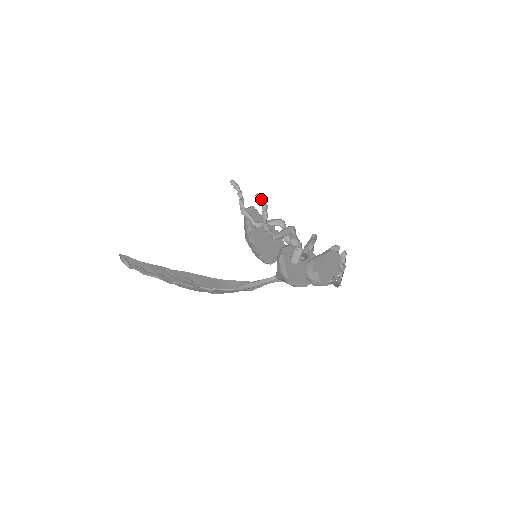
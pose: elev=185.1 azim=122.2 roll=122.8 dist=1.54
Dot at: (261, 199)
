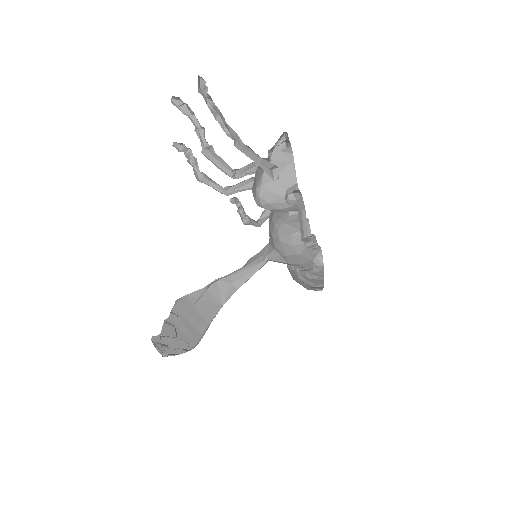
Dot at: (184, 148)
